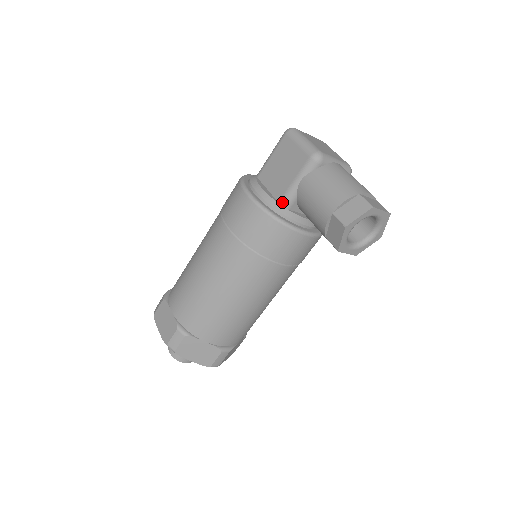
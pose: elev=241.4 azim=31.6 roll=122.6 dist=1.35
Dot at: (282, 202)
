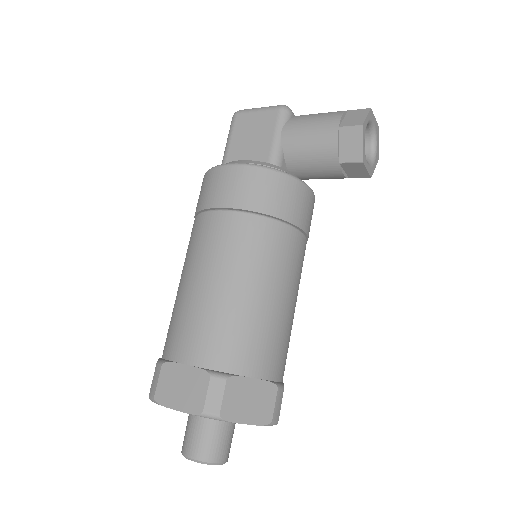
Dot at: (272, 161)
